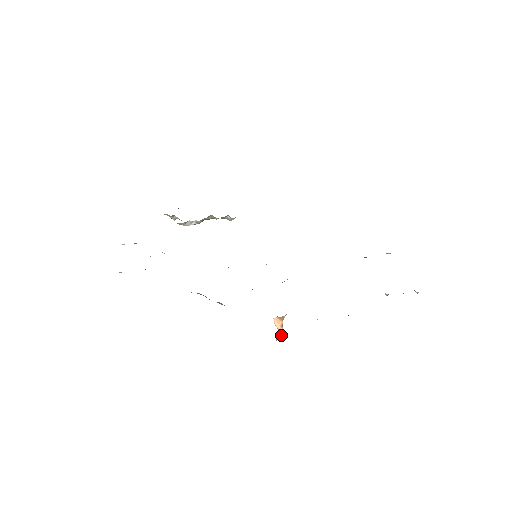
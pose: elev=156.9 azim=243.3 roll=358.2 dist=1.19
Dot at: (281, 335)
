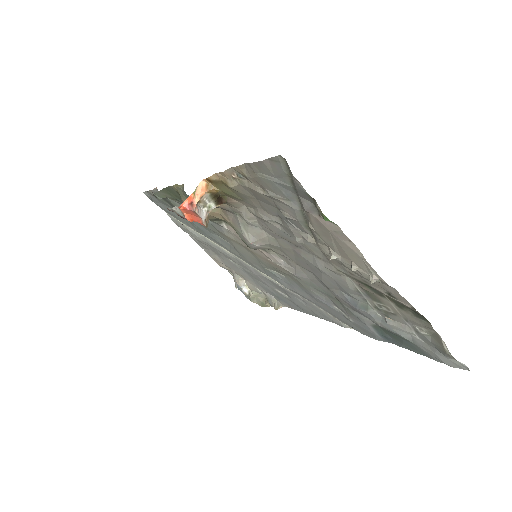
Dot at: (192, 201)
